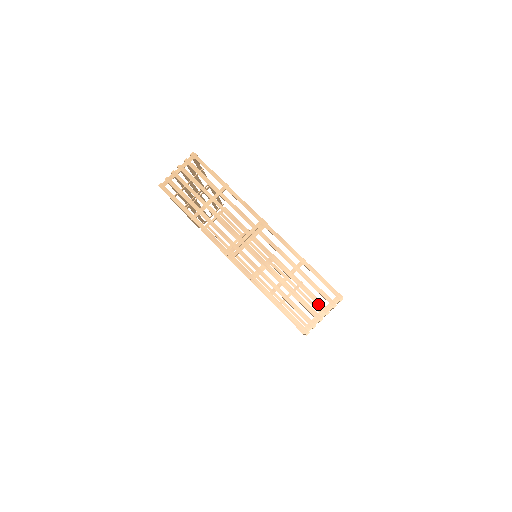
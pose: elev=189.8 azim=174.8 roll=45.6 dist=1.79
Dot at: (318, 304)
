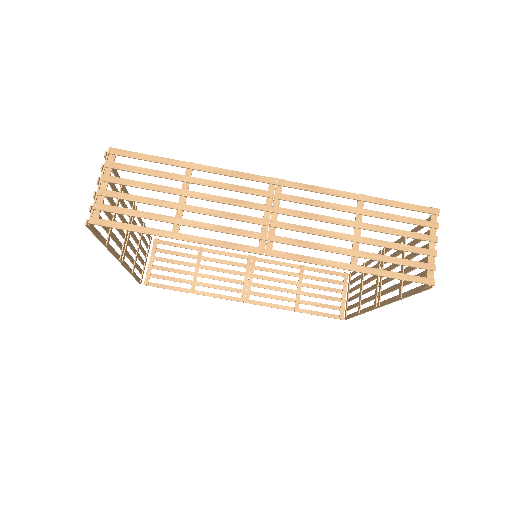
Dot at: (420, 238)
